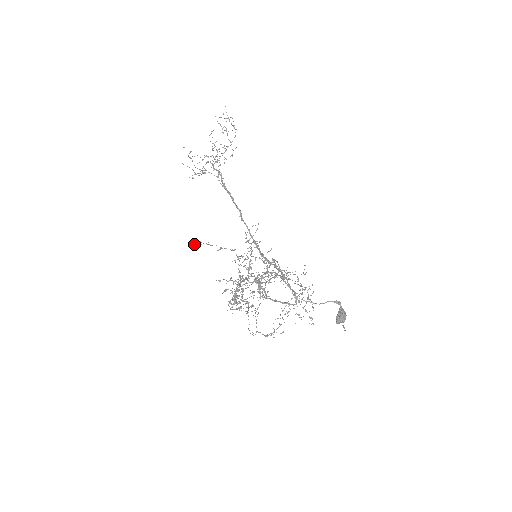
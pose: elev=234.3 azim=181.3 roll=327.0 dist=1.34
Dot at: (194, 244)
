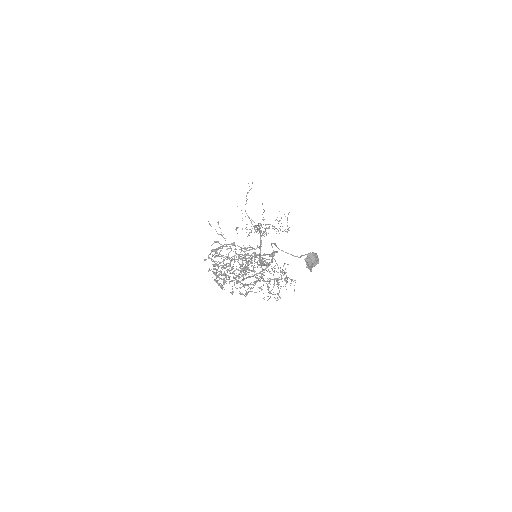
Dot at: (211, 226)
